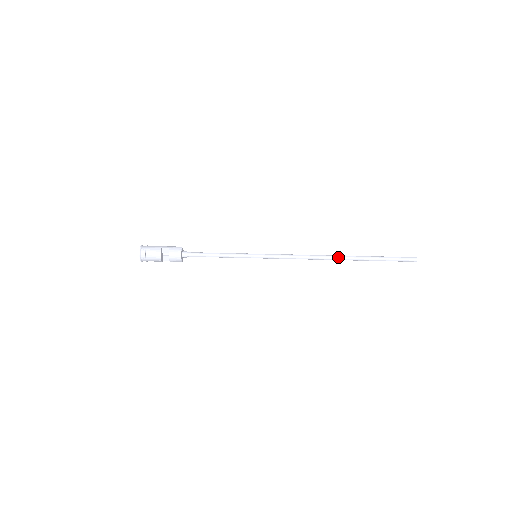
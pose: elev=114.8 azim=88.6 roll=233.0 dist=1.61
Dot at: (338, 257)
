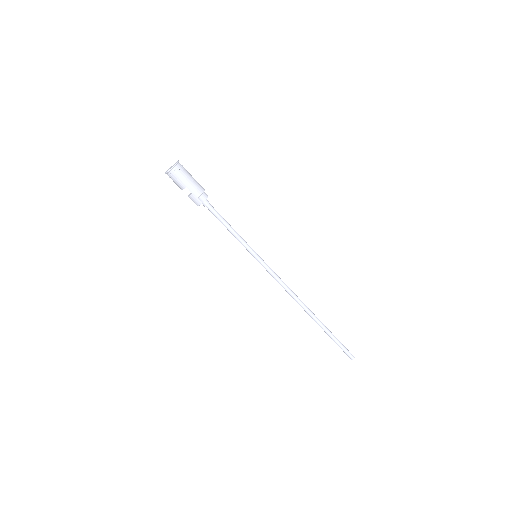
Dot at: (307, 313)
